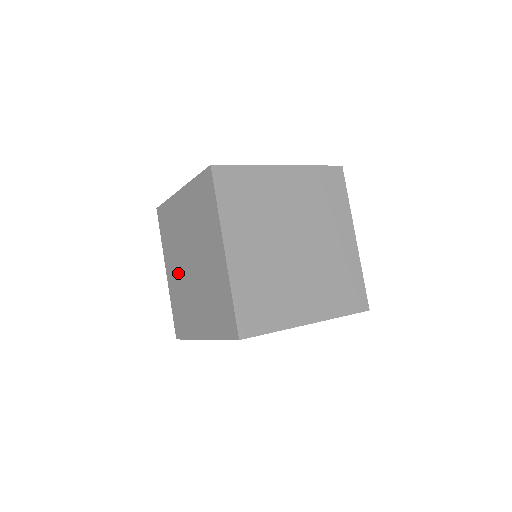
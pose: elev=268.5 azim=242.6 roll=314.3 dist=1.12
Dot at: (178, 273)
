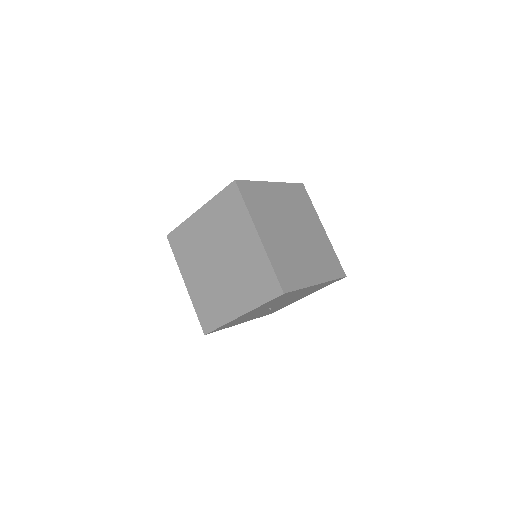
Dot at: occluded
